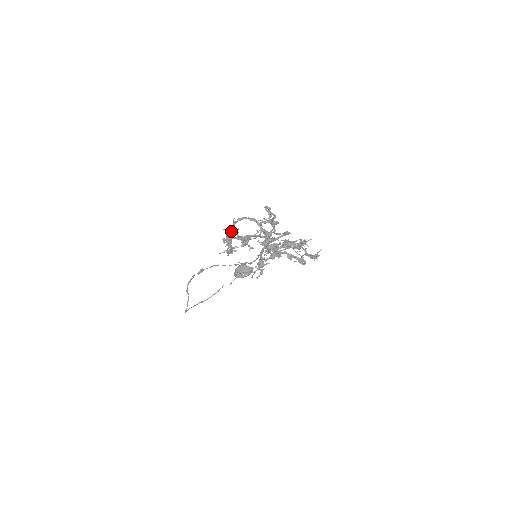
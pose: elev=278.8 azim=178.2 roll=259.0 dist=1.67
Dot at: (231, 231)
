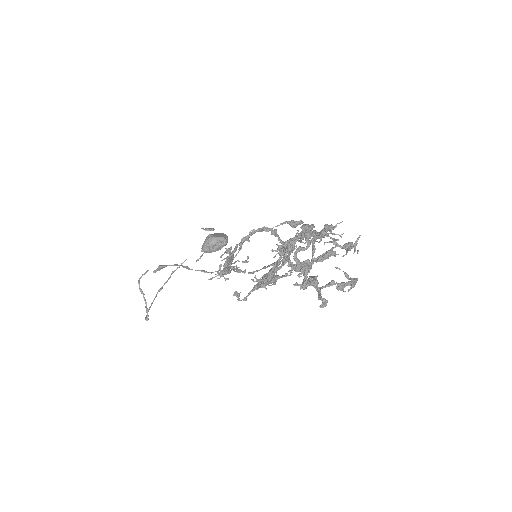
Dot at: (231, 256)
